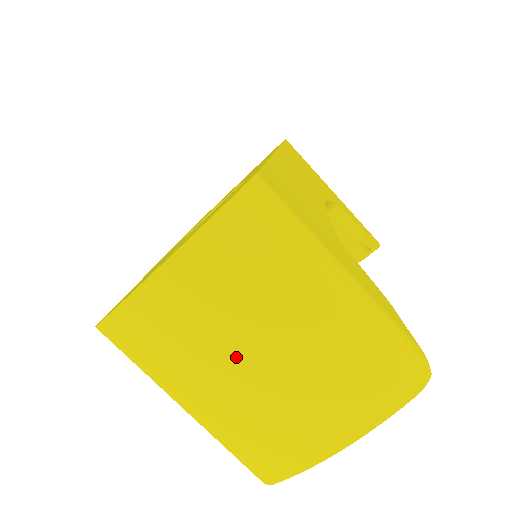
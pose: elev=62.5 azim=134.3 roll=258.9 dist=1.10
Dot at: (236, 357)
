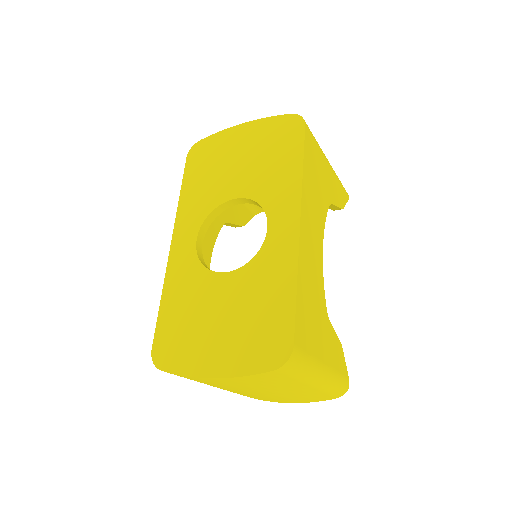
Dot at: (247, 391)
